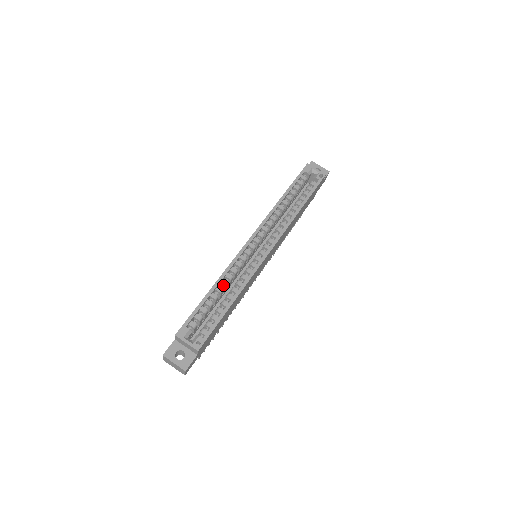
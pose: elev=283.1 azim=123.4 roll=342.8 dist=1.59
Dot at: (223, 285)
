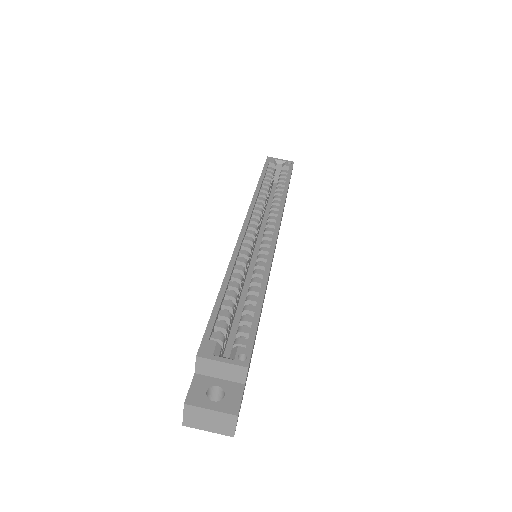
Dot at: (236, 279)
